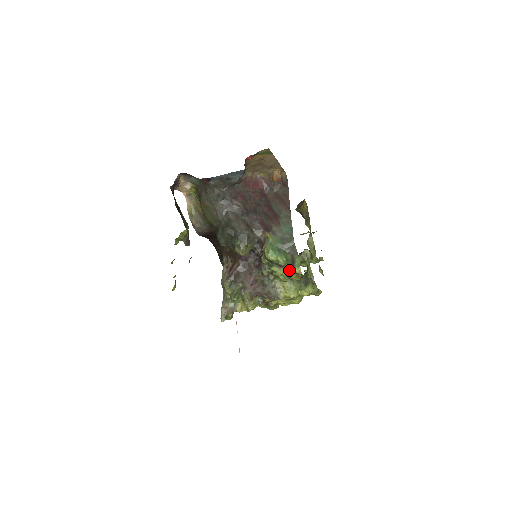
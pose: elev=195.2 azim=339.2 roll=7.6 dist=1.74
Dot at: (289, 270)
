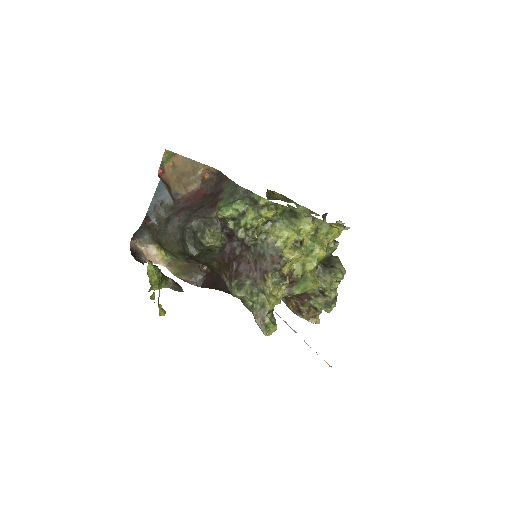
Dot at: (254, 209)
